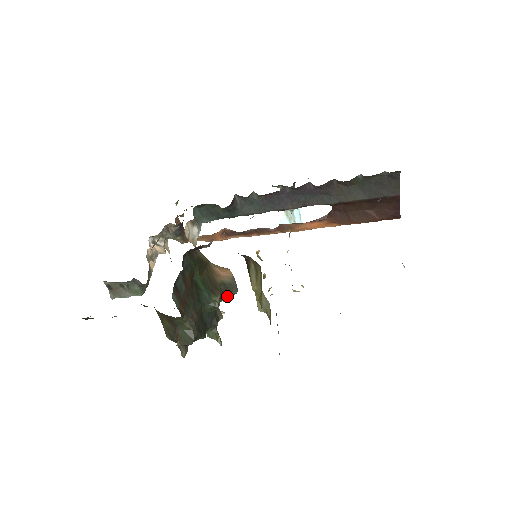
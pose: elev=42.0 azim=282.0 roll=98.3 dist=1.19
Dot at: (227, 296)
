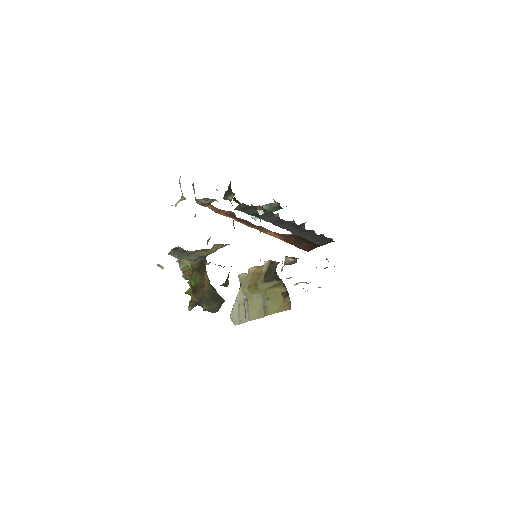
Dot at: occluded
